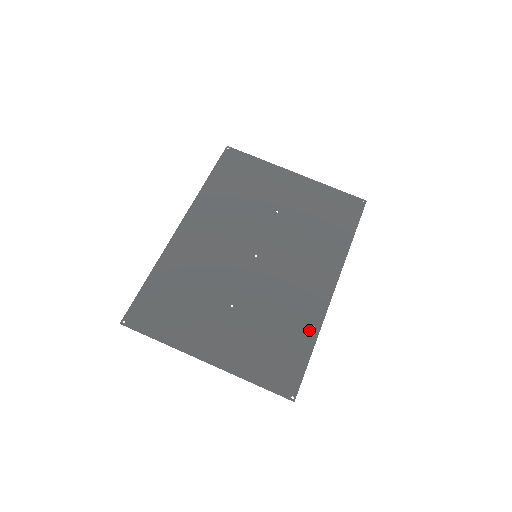
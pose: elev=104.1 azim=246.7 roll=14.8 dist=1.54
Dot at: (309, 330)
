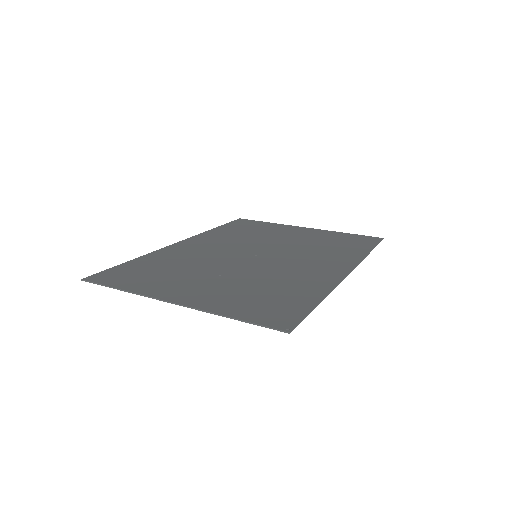
Dot at: (315, 291)
